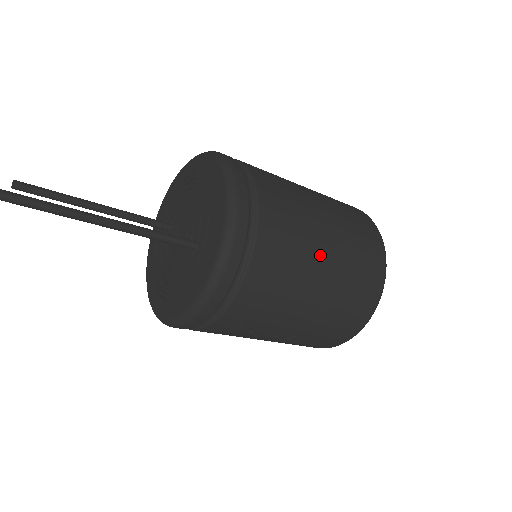
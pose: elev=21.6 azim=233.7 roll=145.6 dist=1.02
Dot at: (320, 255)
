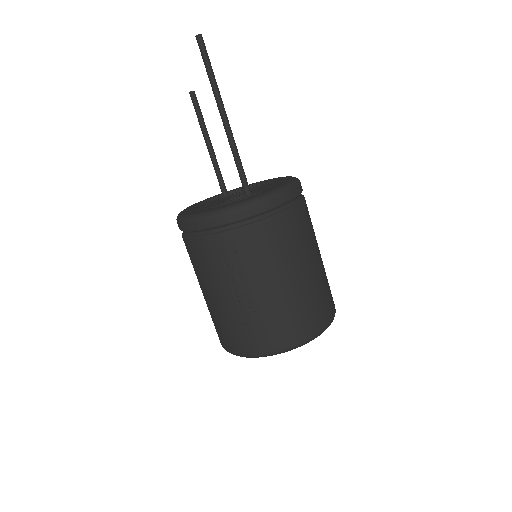
Dot at: (307, 263)
